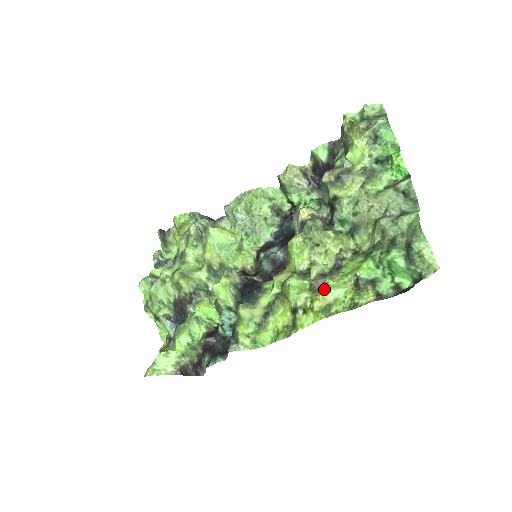
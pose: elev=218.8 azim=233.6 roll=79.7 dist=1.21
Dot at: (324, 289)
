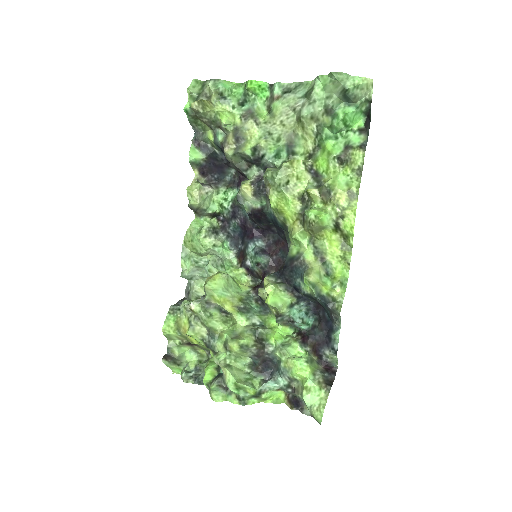
Dot at: (333, 189)
